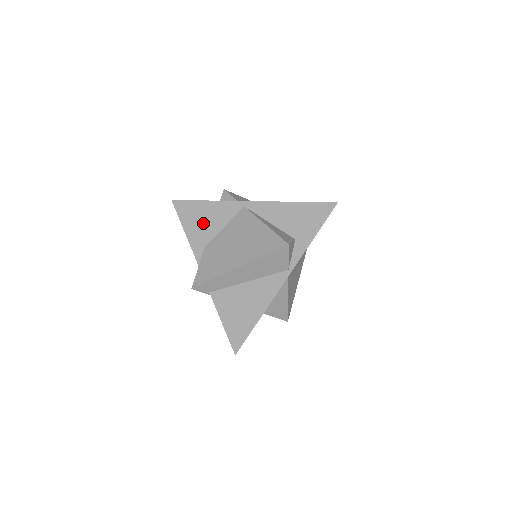
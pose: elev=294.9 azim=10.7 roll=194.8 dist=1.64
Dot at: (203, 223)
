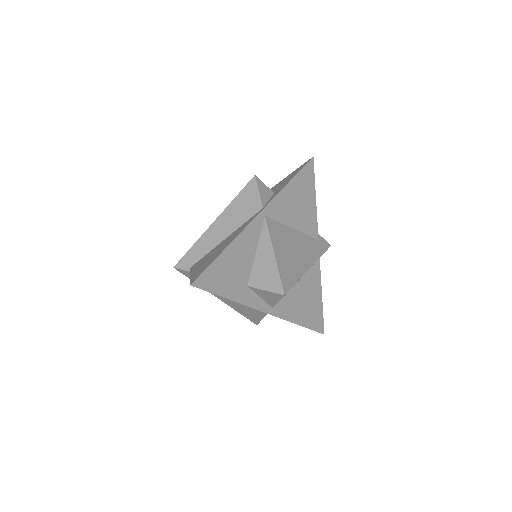
Dot at: occluded
